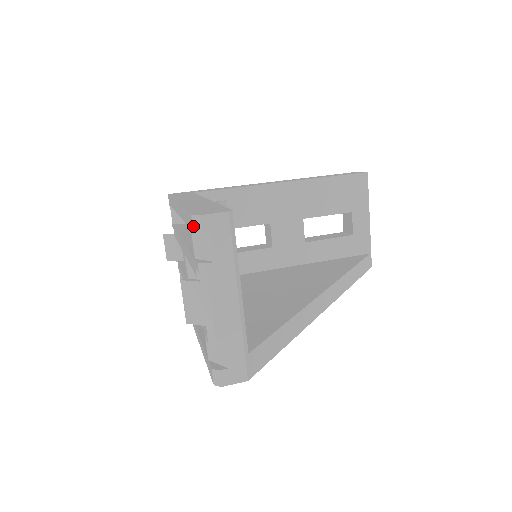
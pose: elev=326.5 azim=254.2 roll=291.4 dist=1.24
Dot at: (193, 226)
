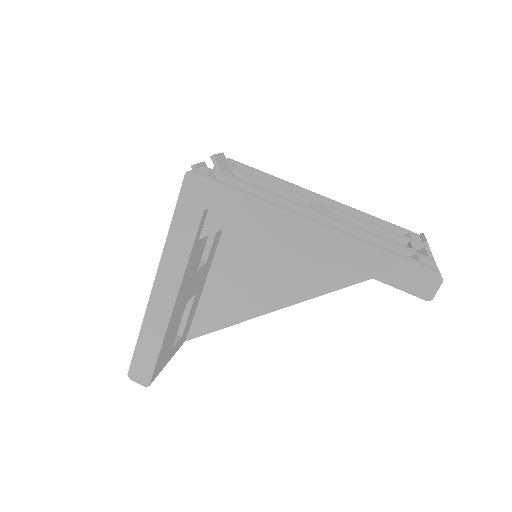
Dot at: occluded
